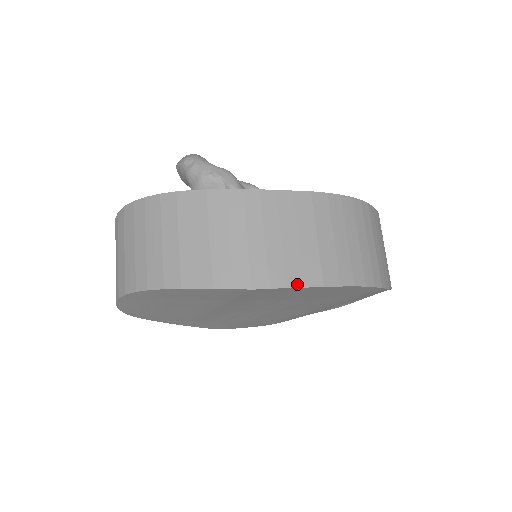
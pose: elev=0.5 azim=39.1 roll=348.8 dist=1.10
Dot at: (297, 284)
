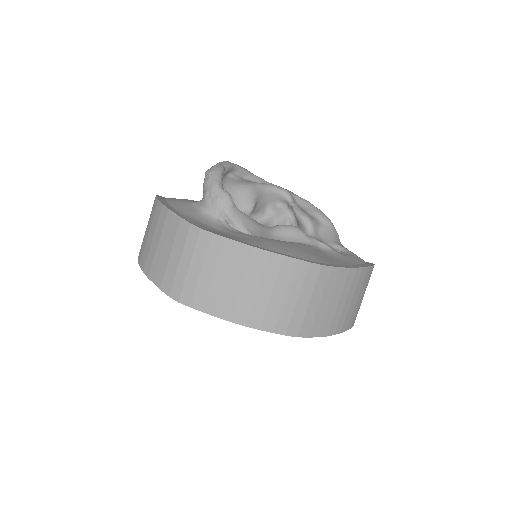
Dot at: (210, 312)
